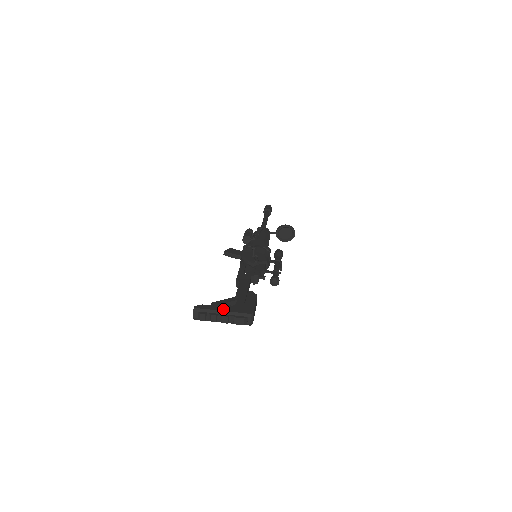
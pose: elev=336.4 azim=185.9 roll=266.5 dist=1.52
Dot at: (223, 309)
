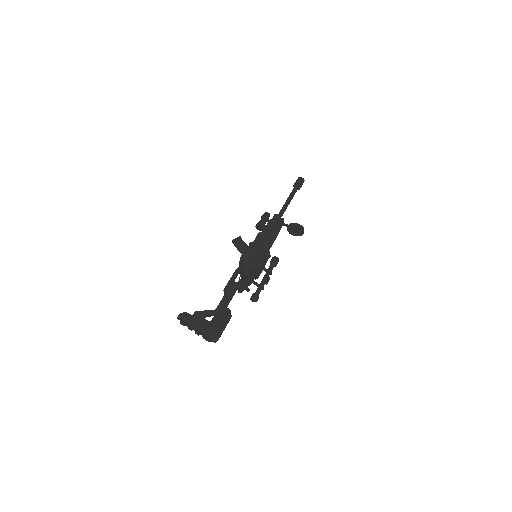
Dot at: (200, 325)
